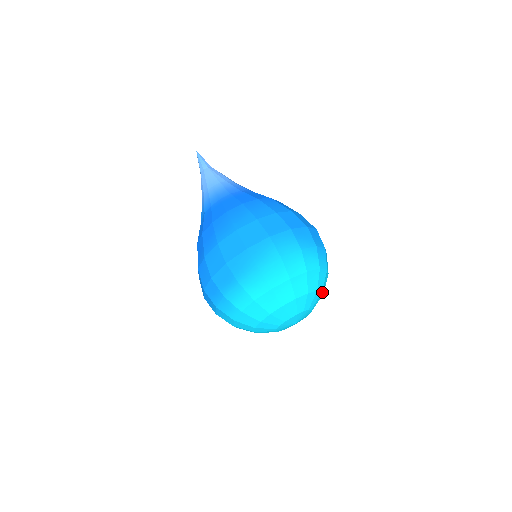
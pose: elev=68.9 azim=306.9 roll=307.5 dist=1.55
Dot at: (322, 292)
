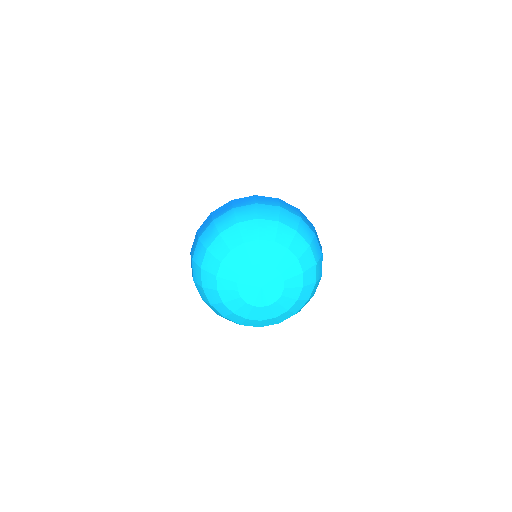
Dot at: (302, 278)
